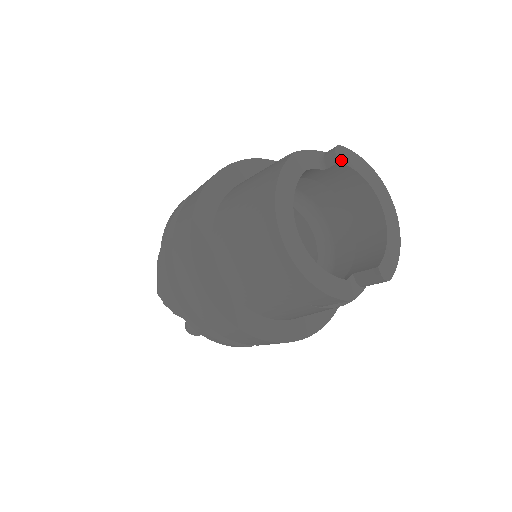
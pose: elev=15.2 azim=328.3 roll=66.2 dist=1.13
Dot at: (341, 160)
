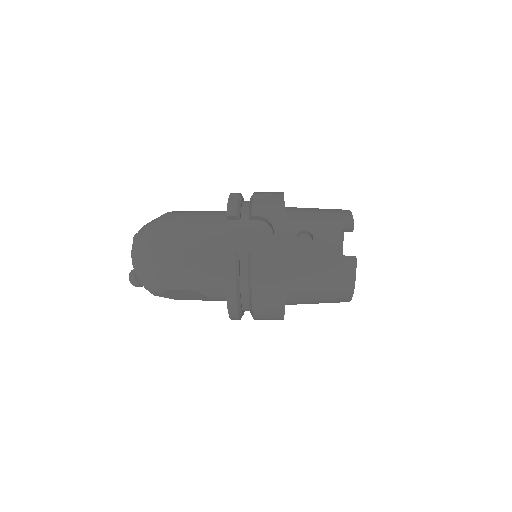
Dot at: (353, 229)
